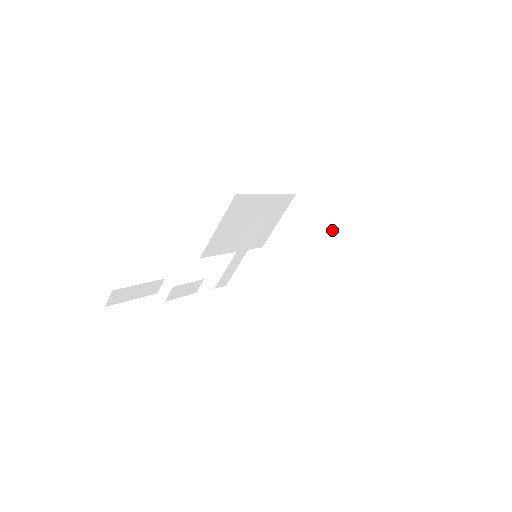
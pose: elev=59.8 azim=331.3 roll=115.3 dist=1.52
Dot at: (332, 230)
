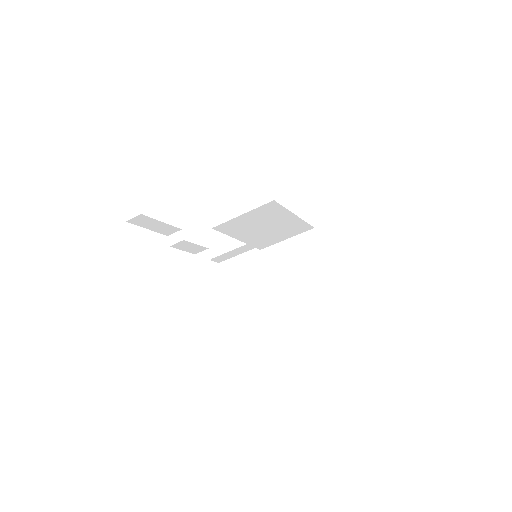
Dot at: (324, 274)
